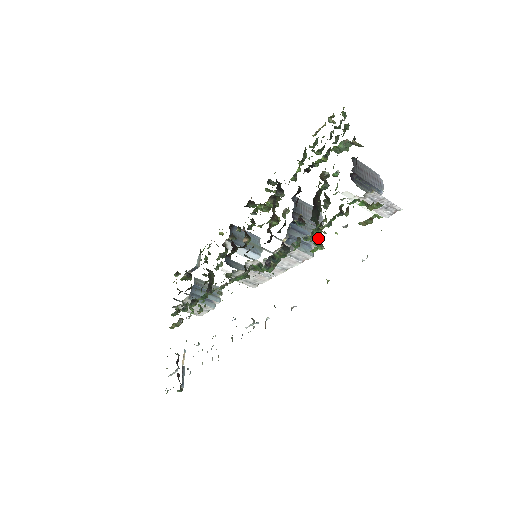
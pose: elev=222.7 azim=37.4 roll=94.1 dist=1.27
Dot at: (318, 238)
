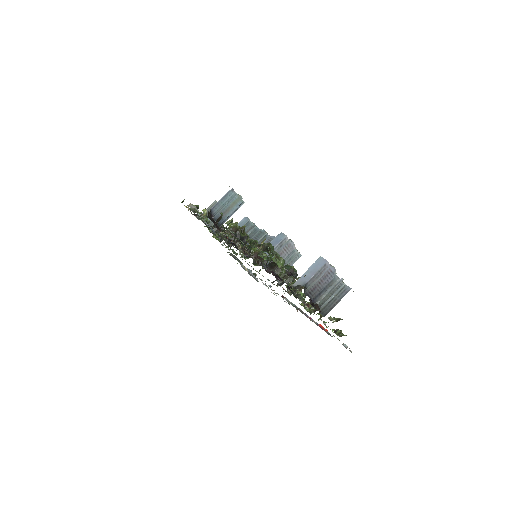
Dot at: (306, 306)
